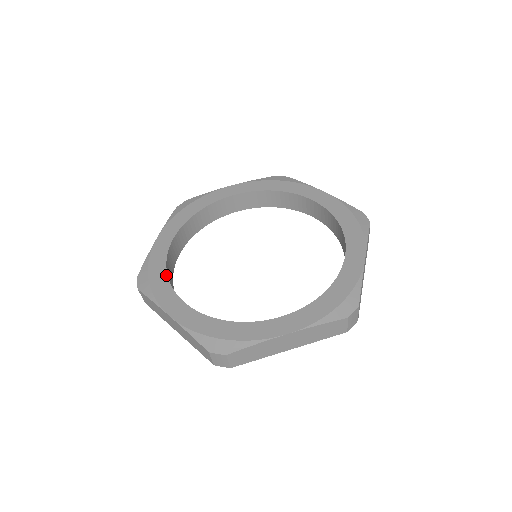
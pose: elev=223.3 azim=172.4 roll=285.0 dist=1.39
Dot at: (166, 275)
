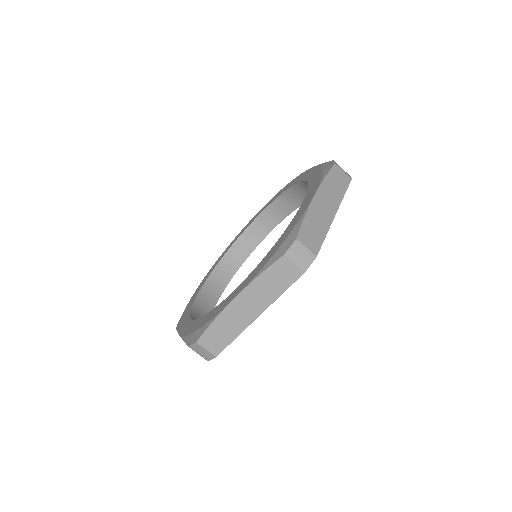
Dot at: (191, 307)
